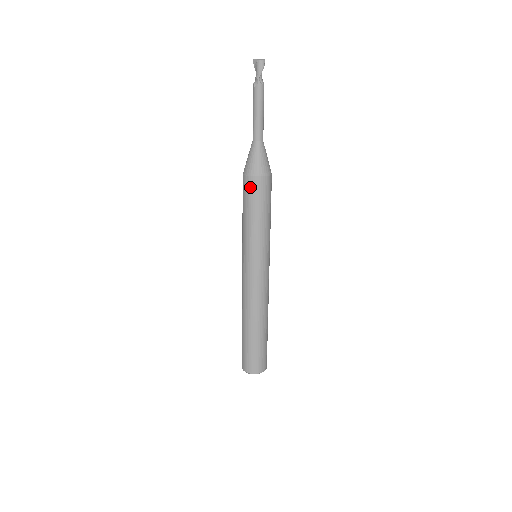
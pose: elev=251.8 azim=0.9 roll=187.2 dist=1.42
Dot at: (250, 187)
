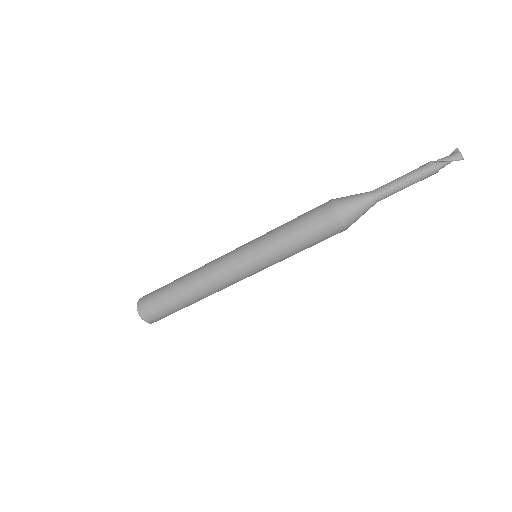
Dot at: (321, 209)
